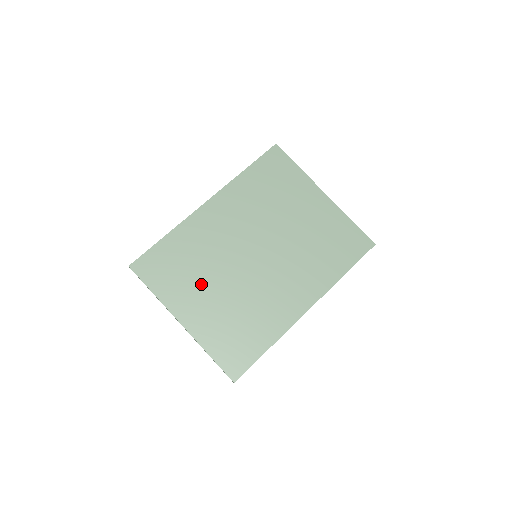
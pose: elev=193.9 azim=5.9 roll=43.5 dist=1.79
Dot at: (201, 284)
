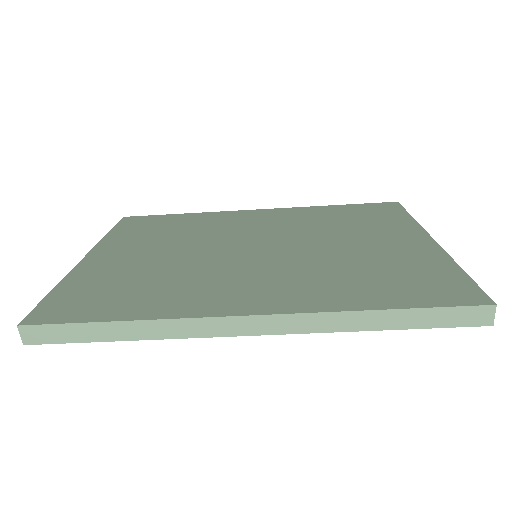
Dot at: (157, 244)
